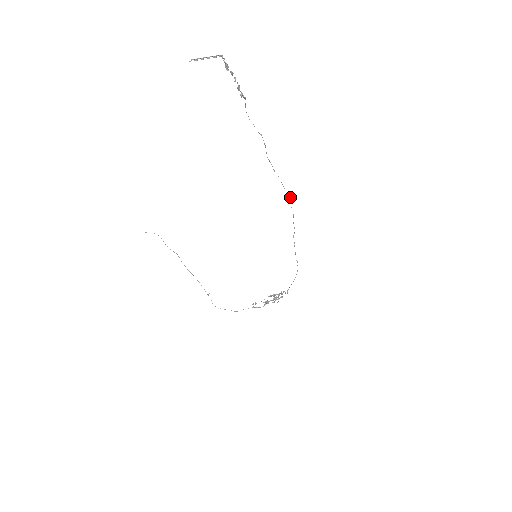
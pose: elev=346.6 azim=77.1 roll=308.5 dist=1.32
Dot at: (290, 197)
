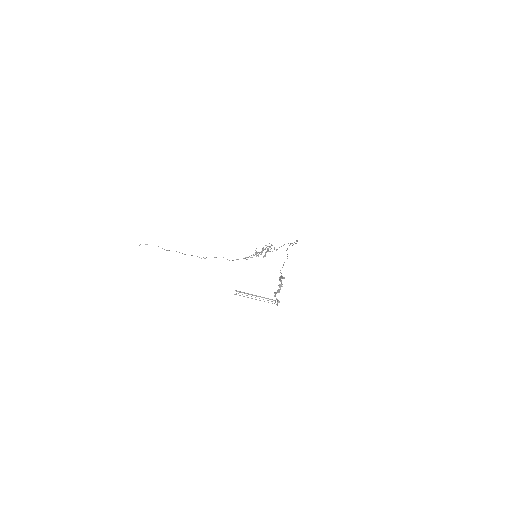
Dot at: (297, 240)
